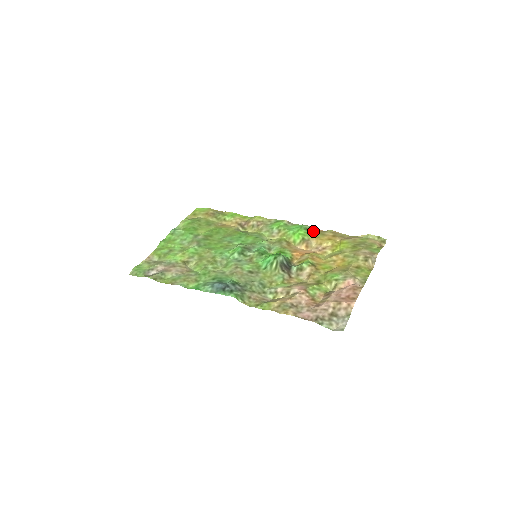
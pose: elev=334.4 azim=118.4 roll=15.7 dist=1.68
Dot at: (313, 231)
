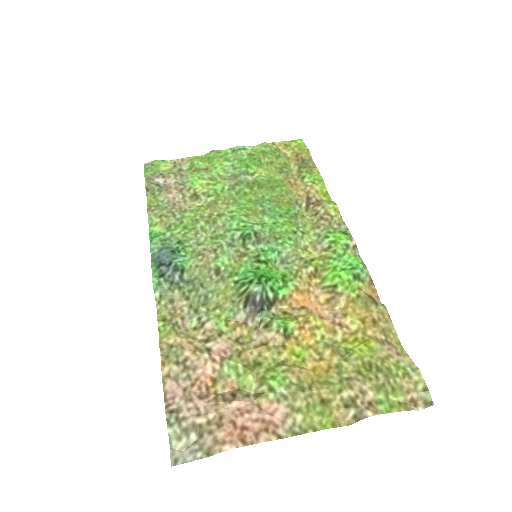
Dot at: (363, 288)
